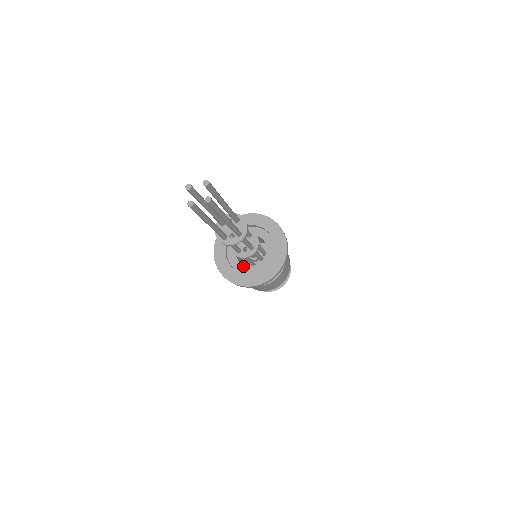
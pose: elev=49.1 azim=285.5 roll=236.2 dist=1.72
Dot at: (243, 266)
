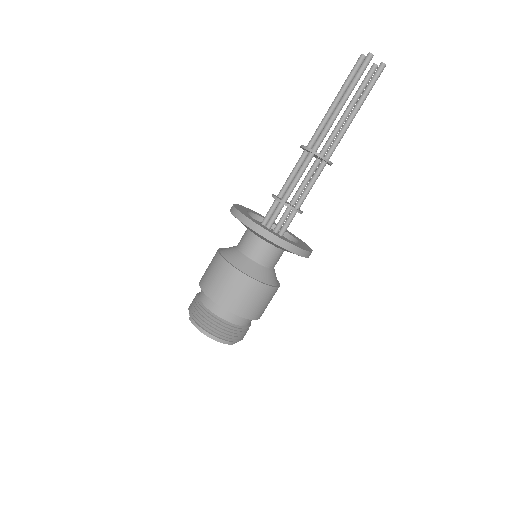
Dot at: occluded
